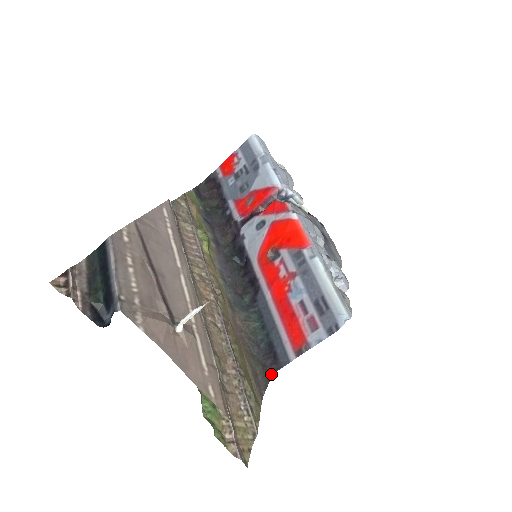
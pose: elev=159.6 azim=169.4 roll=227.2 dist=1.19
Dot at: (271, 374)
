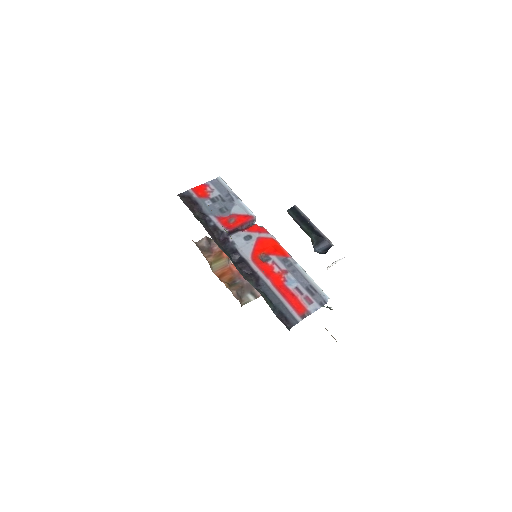
Dot at: (289, 329)
